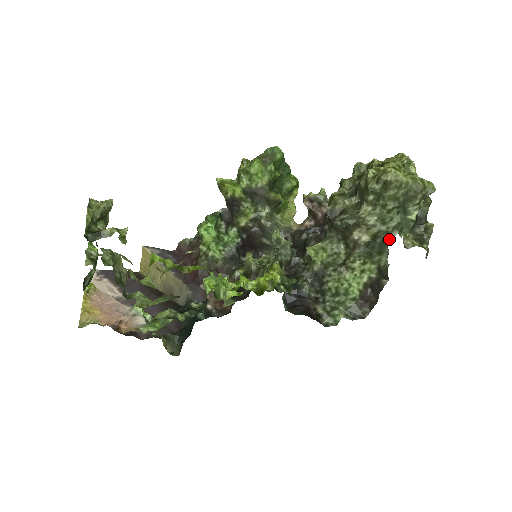
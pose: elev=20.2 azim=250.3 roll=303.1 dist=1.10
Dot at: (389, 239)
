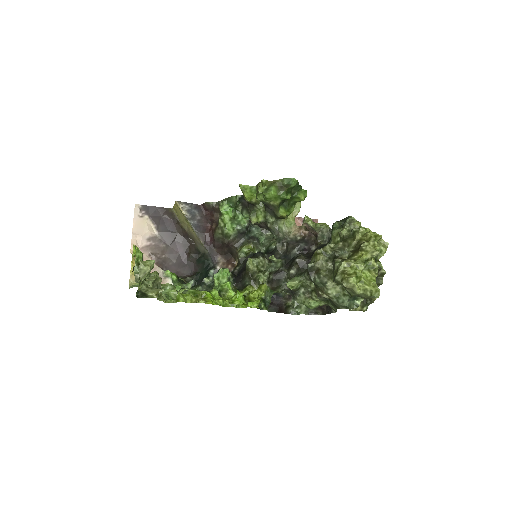
Dot at: (338, 308)
